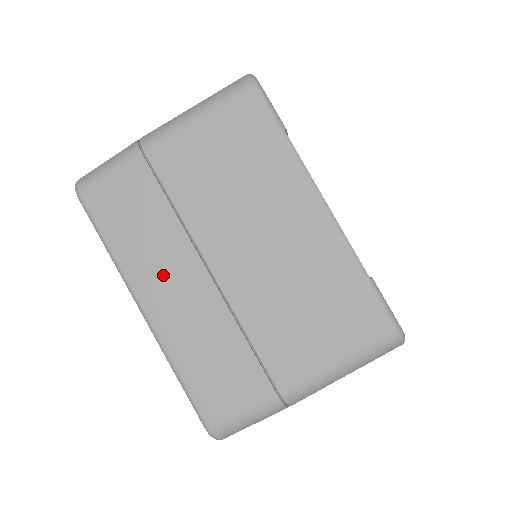
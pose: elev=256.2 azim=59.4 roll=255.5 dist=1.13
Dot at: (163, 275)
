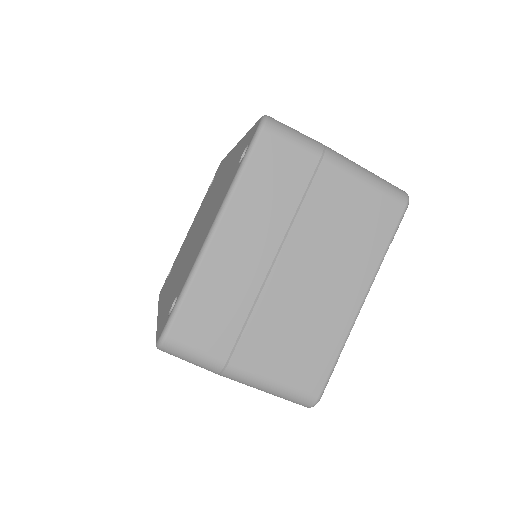
Dot at: (250, 229)
